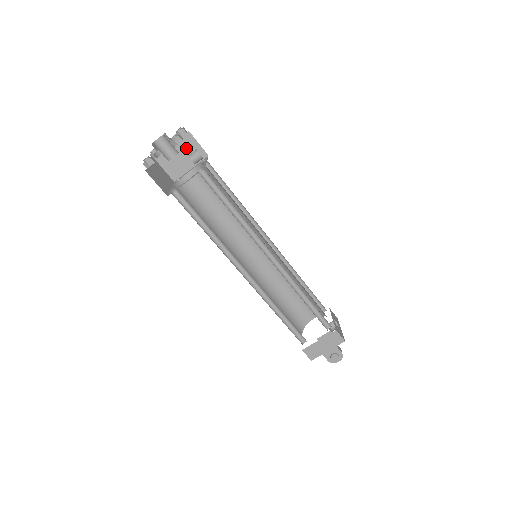
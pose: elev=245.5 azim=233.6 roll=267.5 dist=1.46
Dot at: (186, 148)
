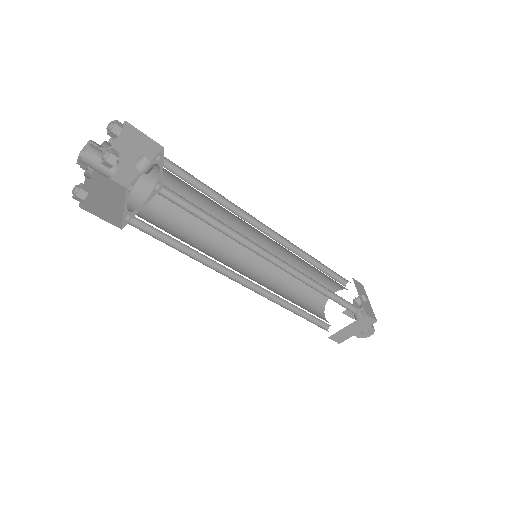
Dot at: (129, 144)
